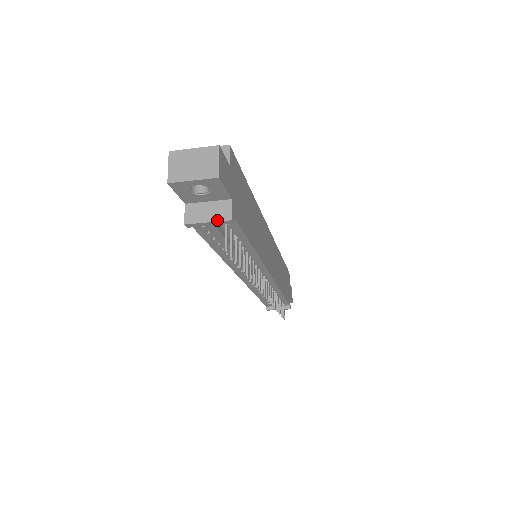
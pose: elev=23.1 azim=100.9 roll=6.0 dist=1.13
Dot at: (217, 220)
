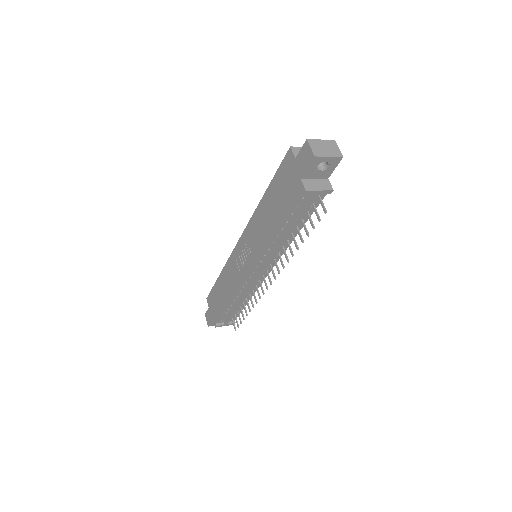
Dot at: (325, 190)
